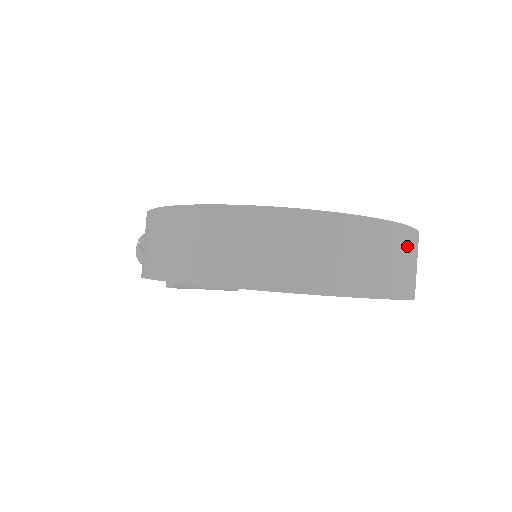
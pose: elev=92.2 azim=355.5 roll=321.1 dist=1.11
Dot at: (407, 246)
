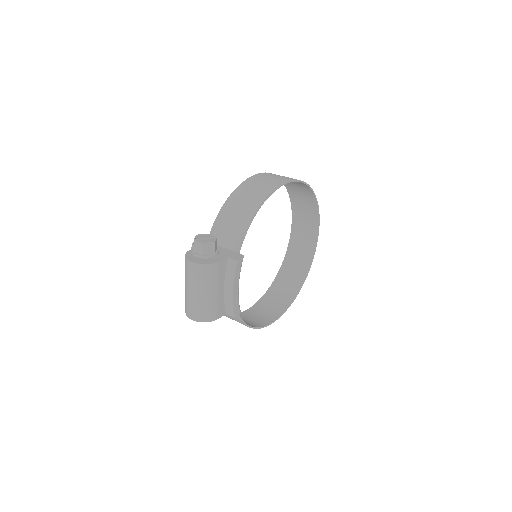
Dot at: (297, 241)
